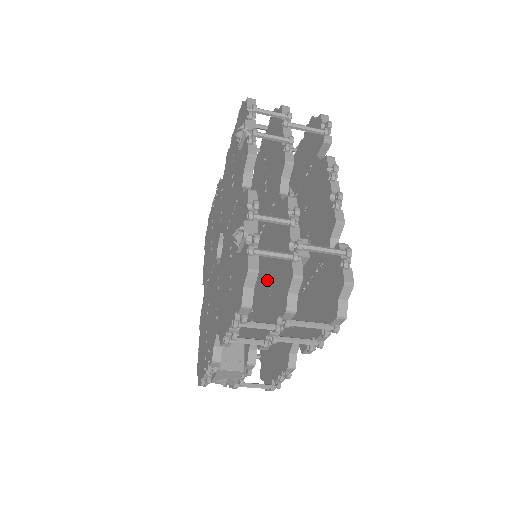
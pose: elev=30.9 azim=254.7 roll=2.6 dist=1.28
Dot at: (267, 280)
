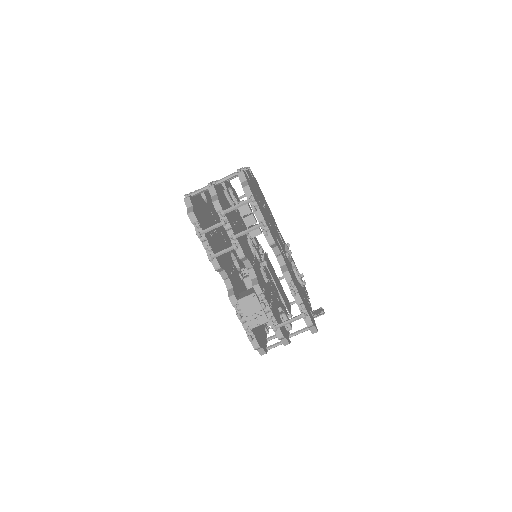
Dot at: occluded
